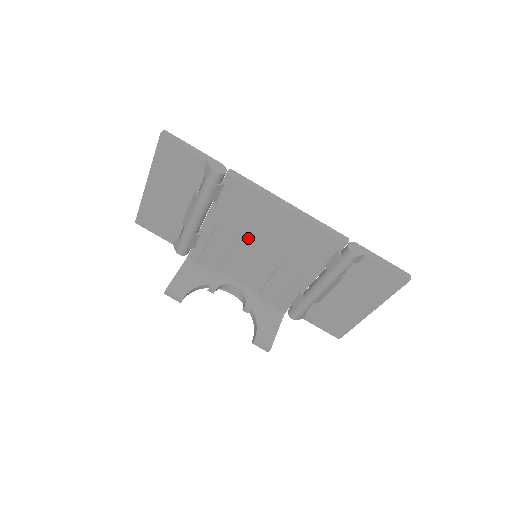
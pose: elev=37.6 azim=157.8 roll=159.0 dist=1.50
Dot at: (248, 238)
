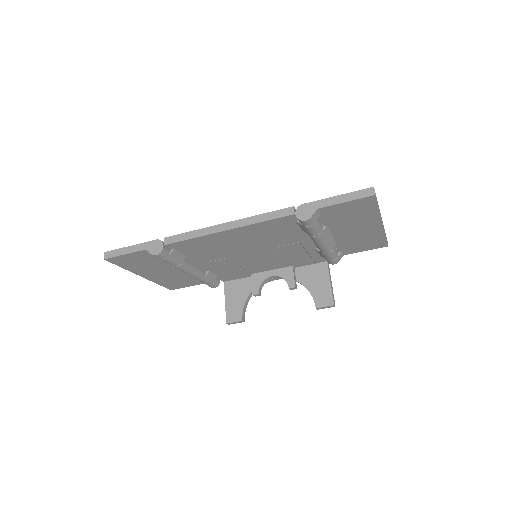
Dot at: (235, 254)
